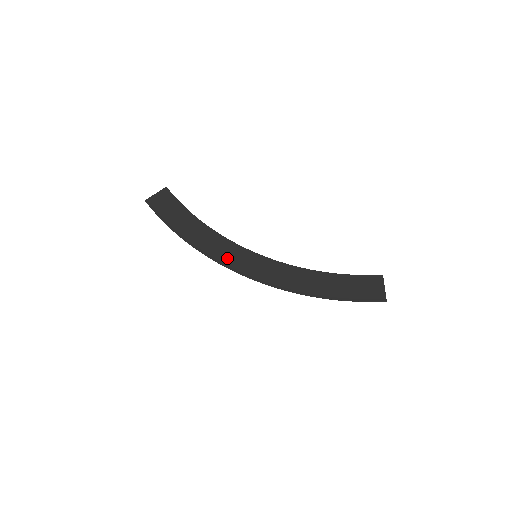
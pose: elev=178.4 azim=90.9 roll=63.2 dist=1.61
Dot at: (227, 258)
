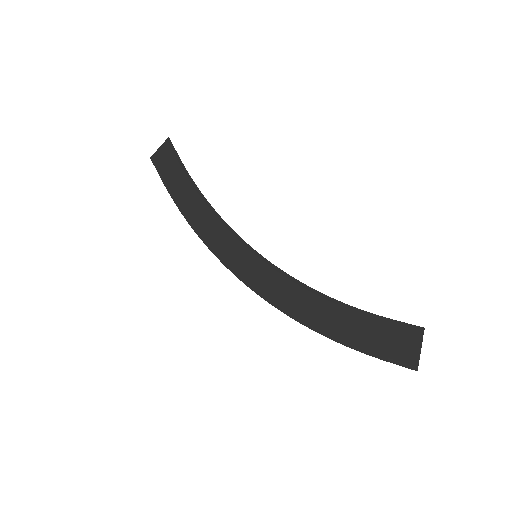
Dot at: (225, 252)
